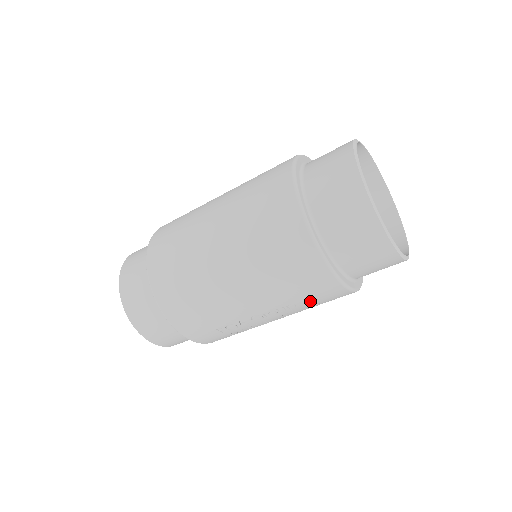
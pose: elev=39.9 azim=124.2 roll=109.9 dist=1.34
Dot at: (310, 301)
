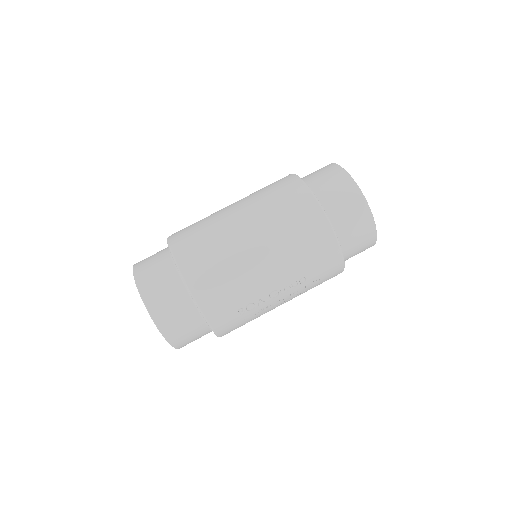
Dot at: (316, 275)
